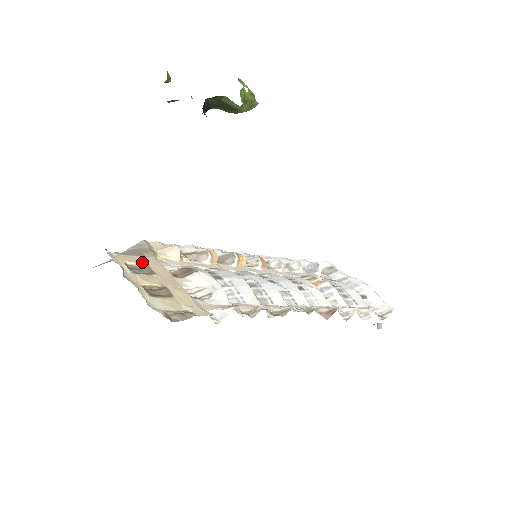
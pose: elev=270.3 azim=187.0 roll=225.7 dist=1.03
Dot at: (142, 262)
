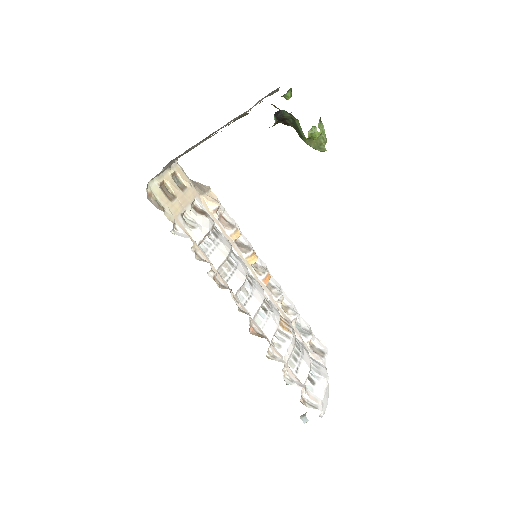
Dot at: (186, 183)
